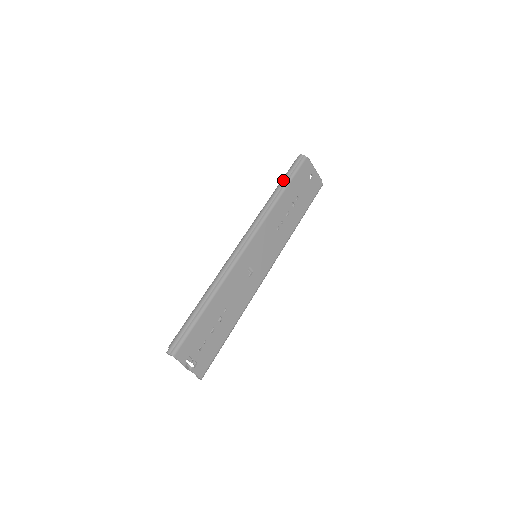
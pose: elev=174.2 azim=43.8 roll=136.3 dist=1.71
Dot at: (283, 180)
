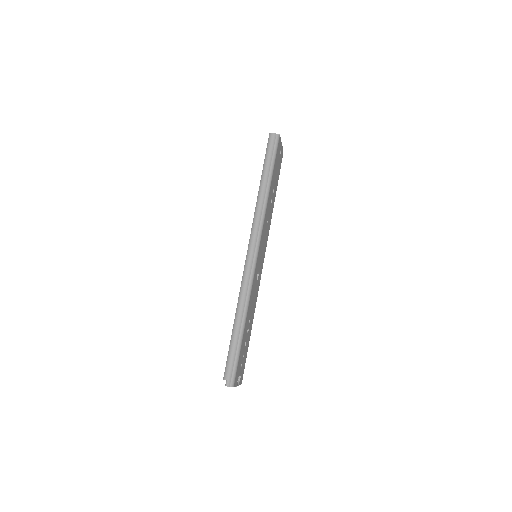
Dot at: (267, 170)
